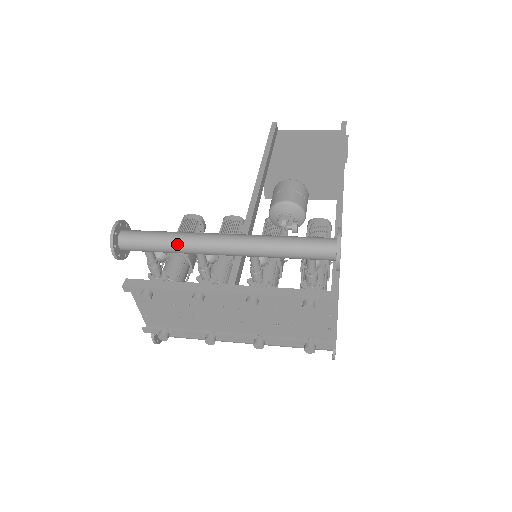
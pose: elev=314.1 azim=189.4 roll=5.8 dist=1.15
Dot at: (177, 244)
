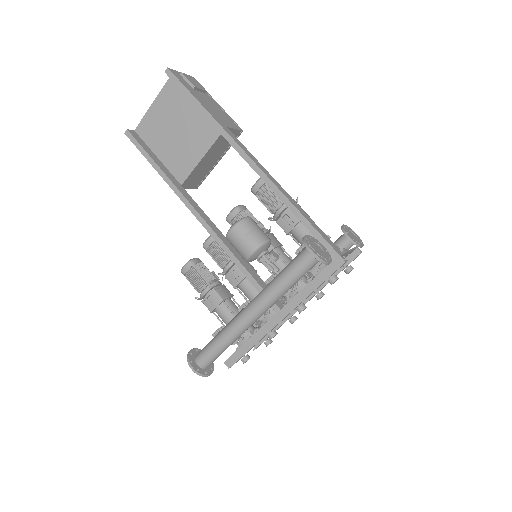
Dot at: (233, 340)
